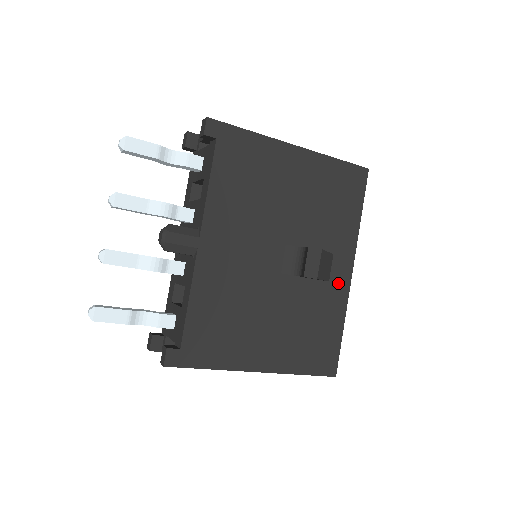
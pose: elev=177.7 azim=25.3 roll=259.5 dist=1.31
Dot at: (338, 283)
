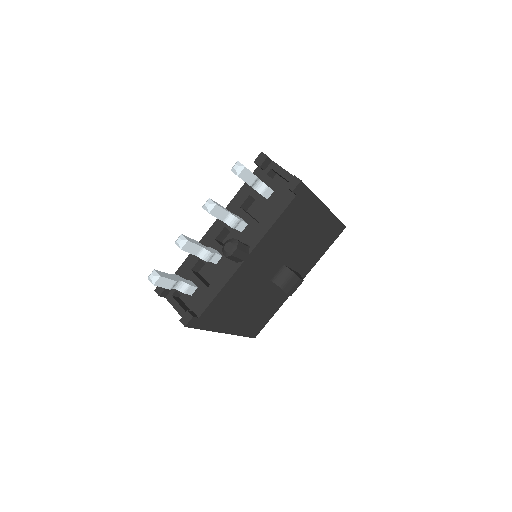
Dot at: occluded
